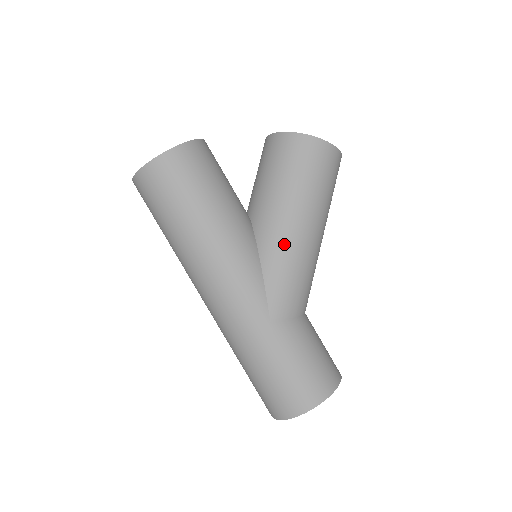
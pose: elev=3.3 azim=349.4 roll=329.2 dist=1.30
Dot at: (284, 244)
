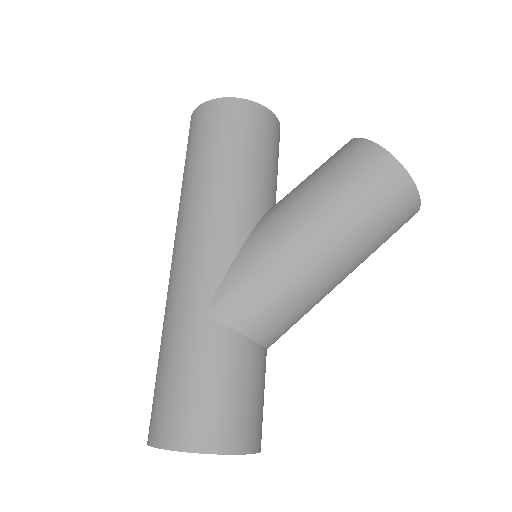
Dot at: (277, 241)
